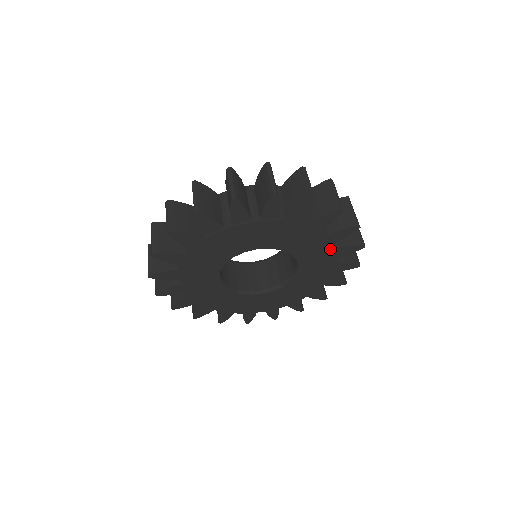
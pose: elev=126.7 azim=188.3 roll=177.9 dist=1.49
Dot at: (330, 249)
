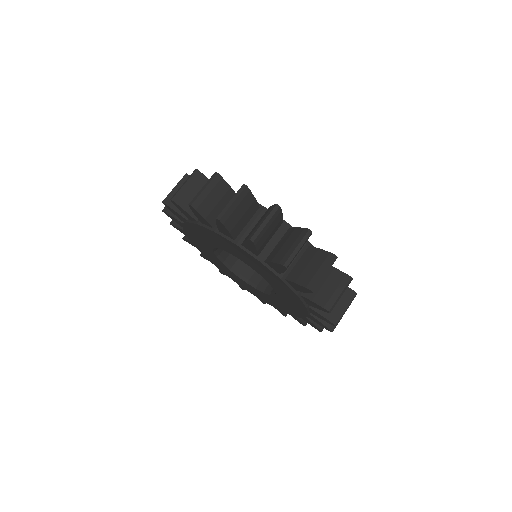
Dot at: (302, 305)
